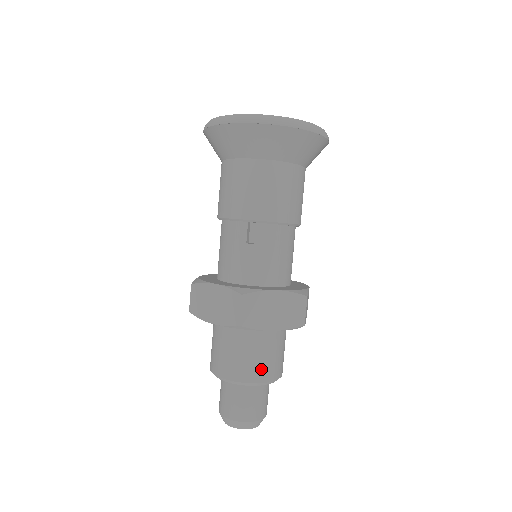
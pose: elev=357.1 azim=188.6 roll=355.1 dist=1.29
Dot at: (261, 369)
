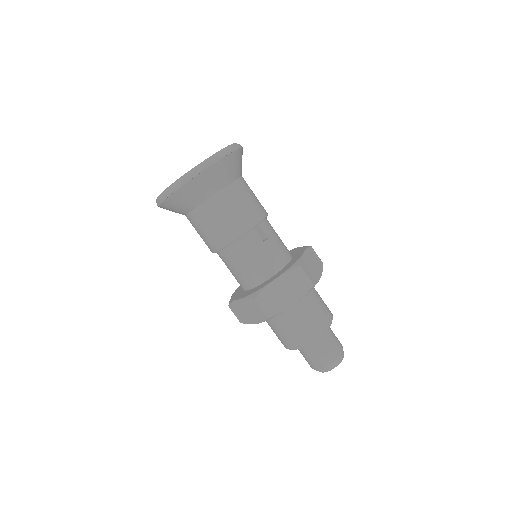
Dot at: (327, 310)
